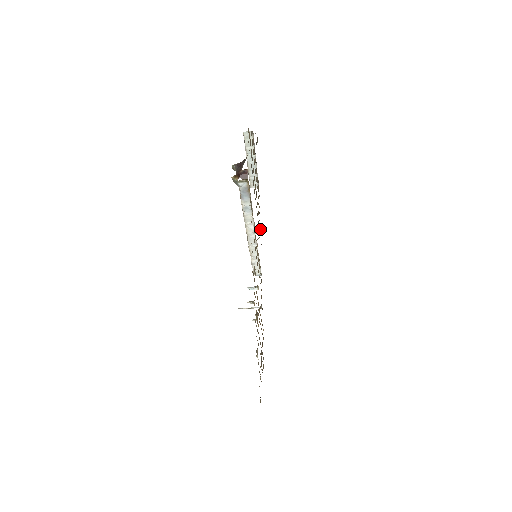
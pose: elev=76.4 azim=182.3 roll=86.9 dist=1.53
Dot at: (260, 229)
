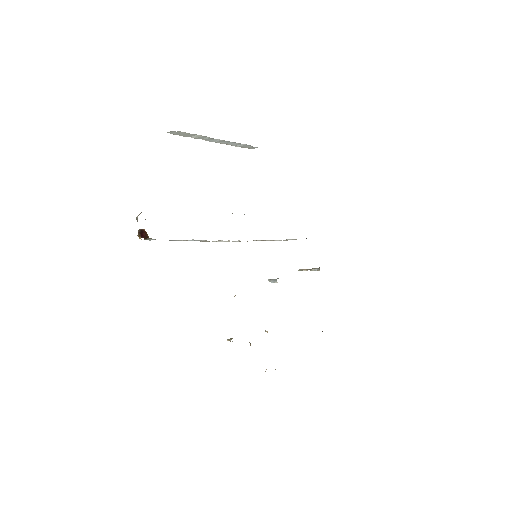
Dot at: occluded
